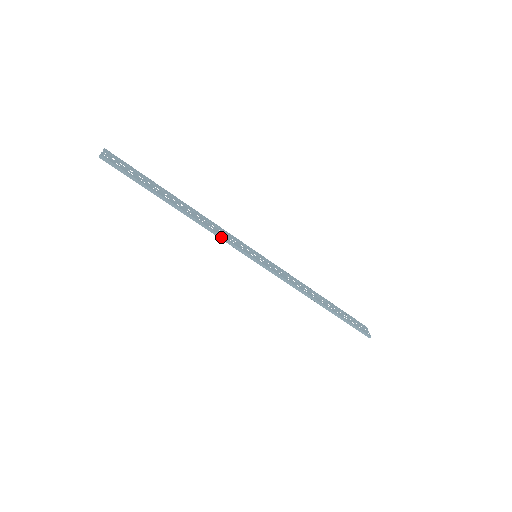
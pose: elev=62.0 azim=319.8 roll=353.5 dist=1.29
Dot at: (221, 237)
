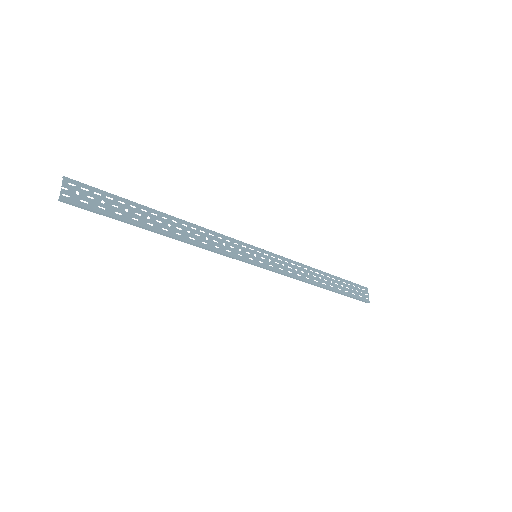
Dot at: (216, 252)
